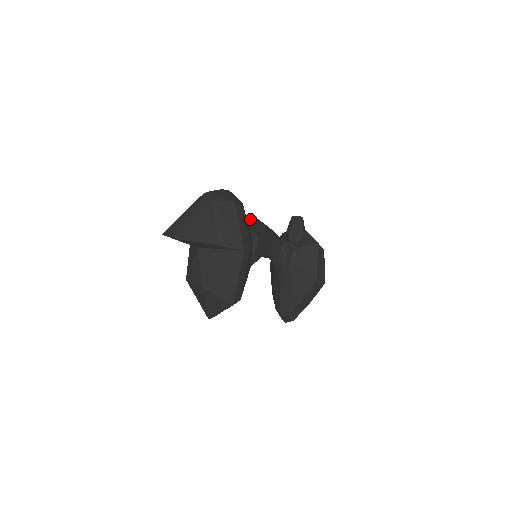
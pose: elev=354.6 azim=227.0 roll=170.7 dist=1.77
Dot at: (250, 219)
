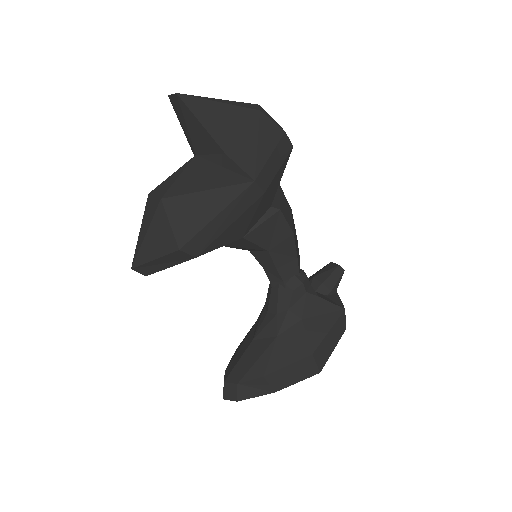
Dot at: (284, 196)
